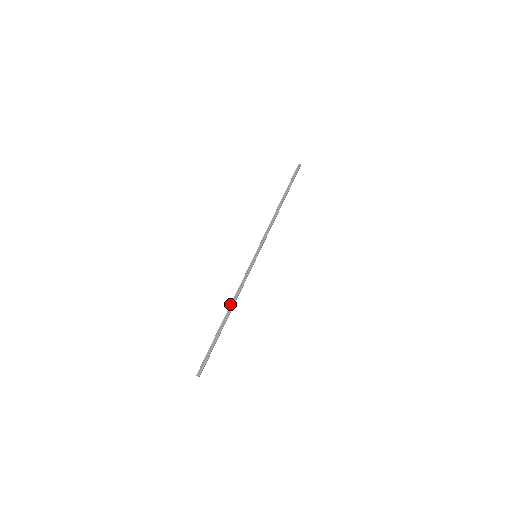
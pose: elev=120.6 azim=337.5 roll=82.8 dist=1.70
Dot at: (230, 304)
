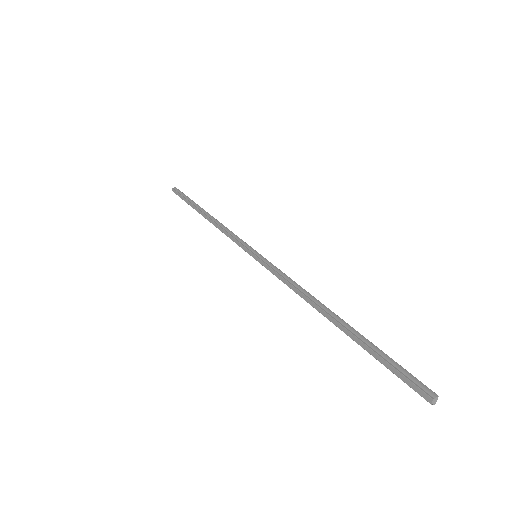
Dot at: (313, 303)
